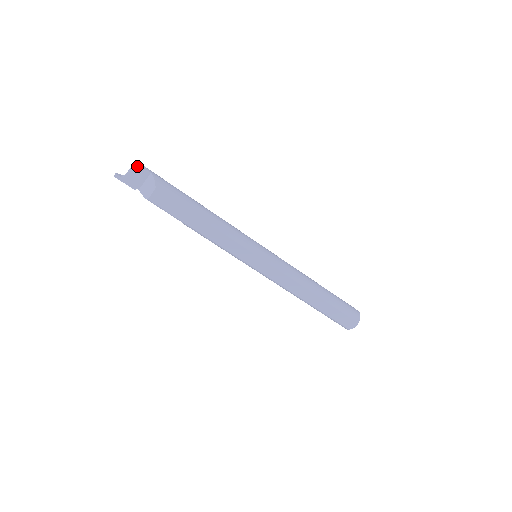
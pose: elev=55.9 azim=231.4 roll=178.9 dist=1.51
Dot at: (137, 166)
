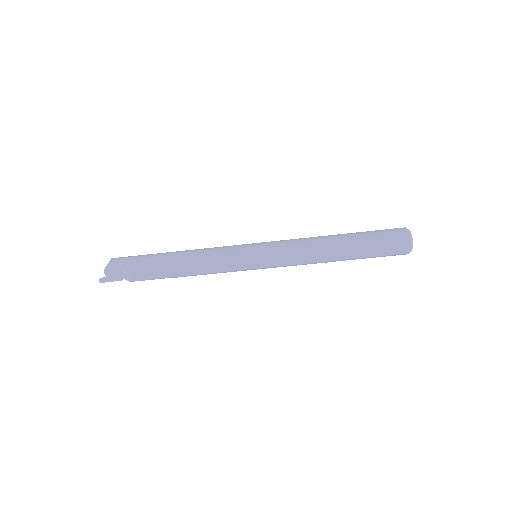
Dot at: occluded
